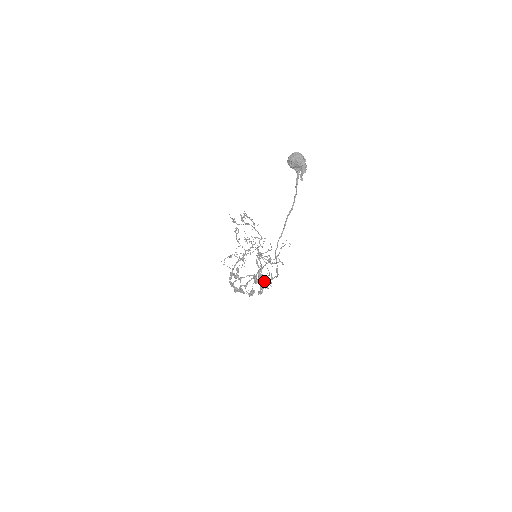
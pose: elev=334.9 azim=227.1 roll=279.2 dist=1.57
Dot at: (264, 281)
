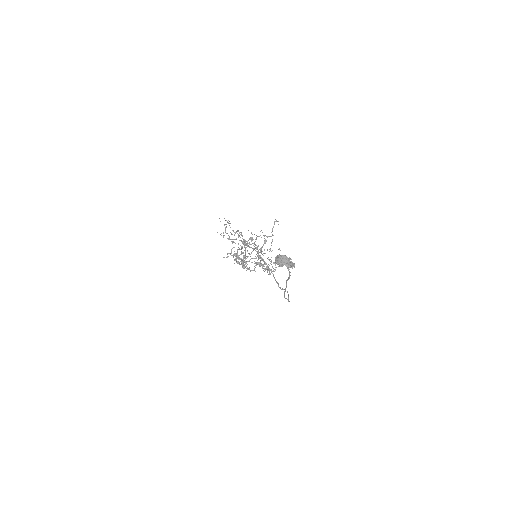
Dot at: (270, 270)
